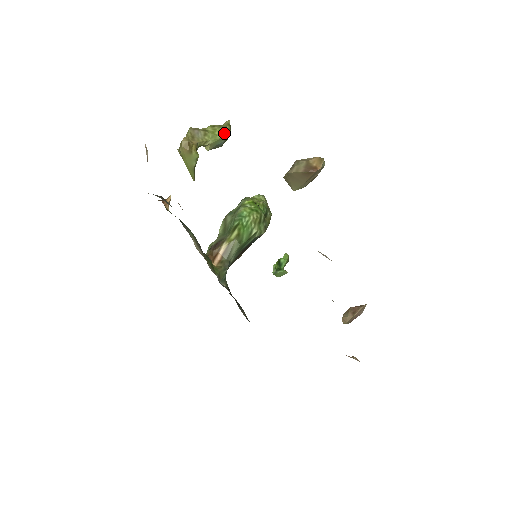
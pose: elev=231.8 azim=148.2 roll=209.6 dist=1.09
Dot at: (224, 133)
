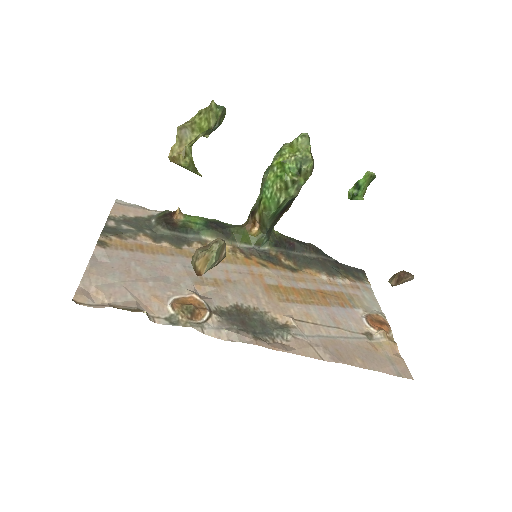
Dot at: (209, 123)
